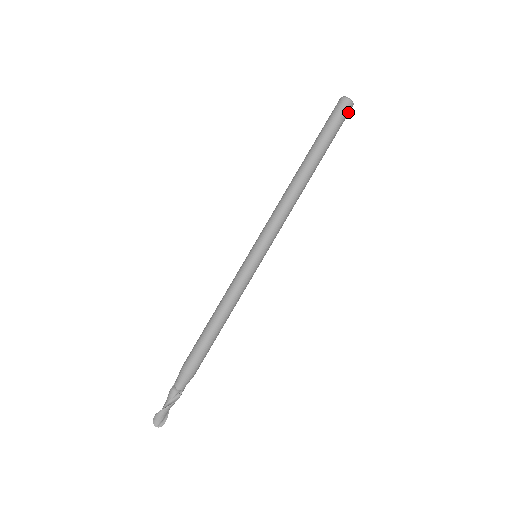
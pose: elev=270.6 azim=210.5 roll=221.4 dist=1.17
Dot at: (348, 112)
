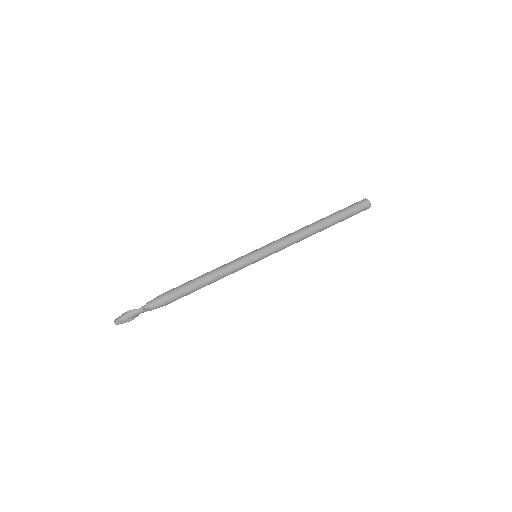
Dot at: (364, 205)
